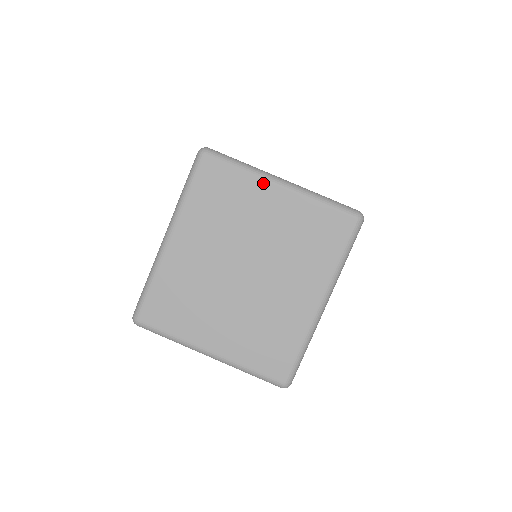
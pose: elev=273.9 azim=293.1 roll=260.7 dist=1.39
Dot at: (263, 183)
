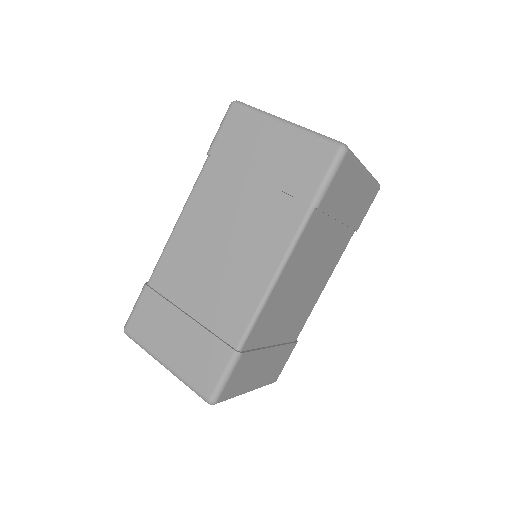
Dot at: occluded
